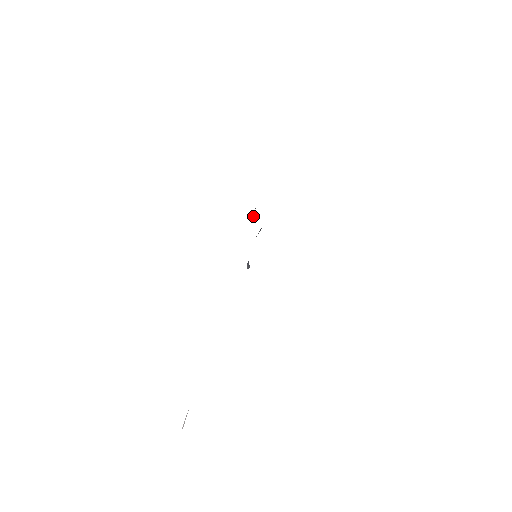
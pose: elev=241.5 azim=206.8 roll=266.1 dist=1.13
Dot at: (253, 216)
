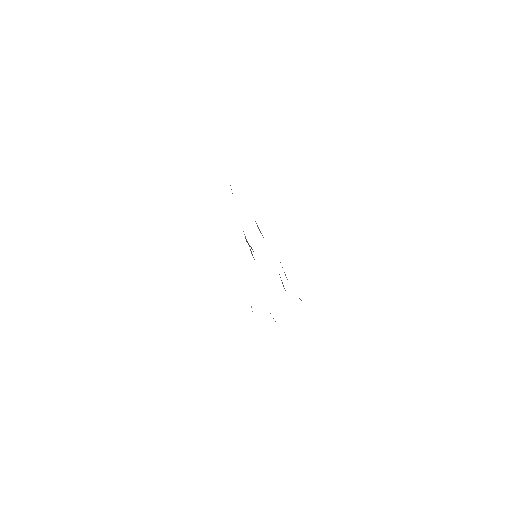
Dot at: (231, 189)
